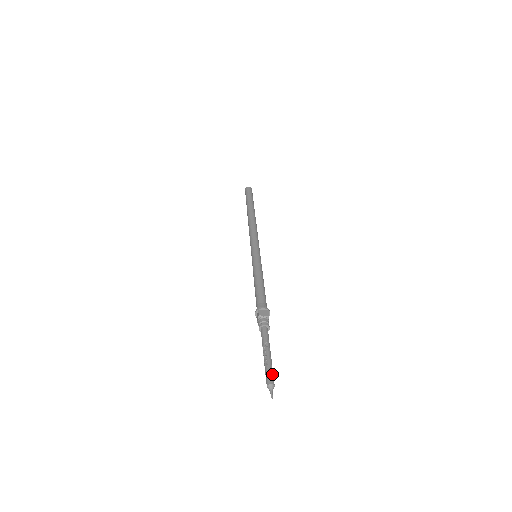
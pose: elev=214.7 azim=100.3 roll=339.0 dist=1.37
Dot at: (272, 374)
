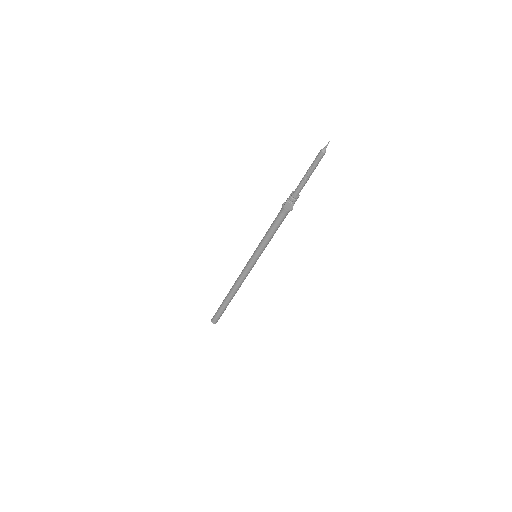
Dot at: (320, 158)
